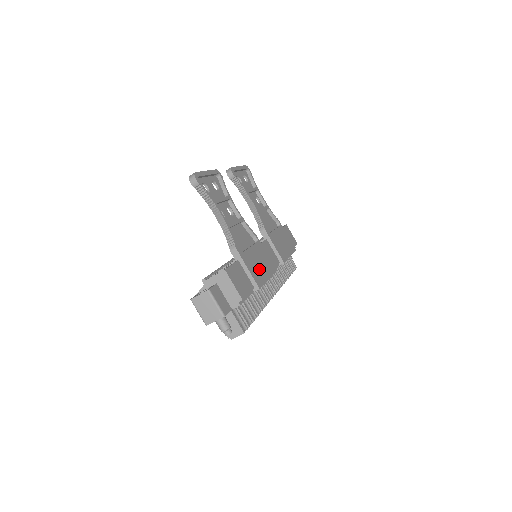
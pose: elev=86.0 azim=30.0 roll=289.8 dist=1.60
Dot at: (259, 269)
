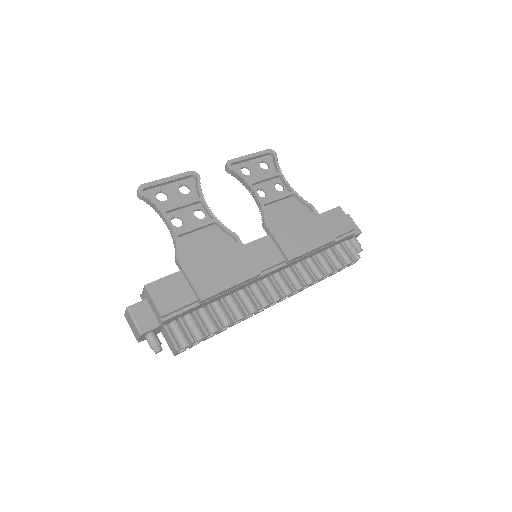
Dot at: (216, 277)
